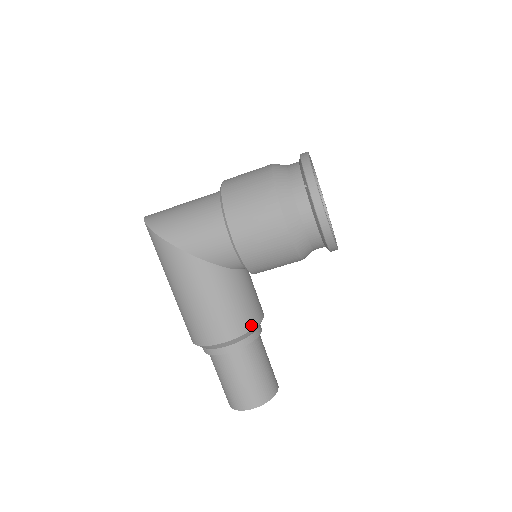
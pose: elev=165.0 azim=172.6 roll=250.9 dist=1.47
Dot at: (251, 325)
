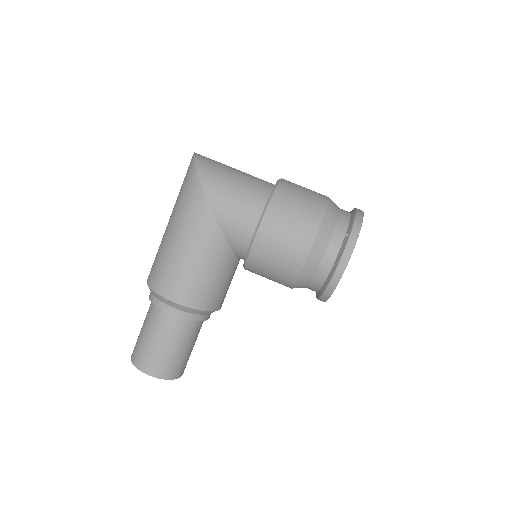
Dot at: (209, 307)
